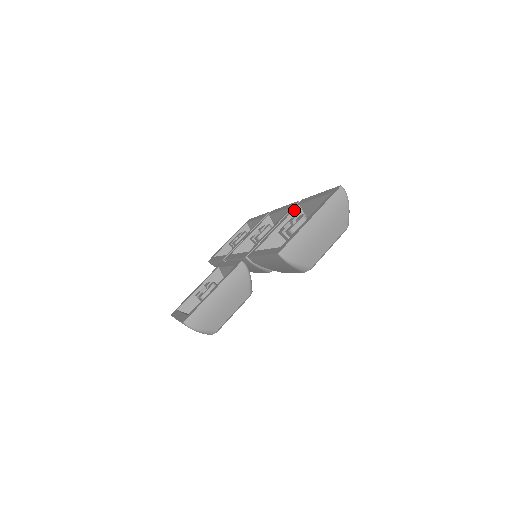
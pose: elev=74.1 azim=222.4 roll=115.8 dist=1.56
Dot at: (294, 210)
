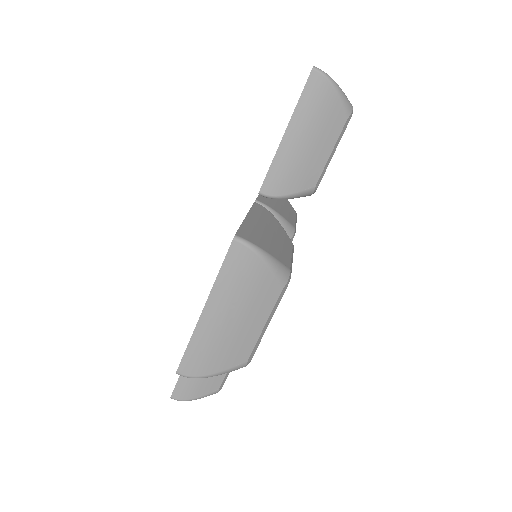
Dot at: occluded
